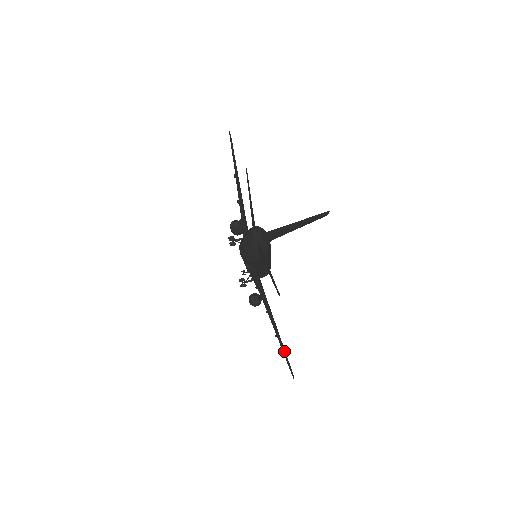
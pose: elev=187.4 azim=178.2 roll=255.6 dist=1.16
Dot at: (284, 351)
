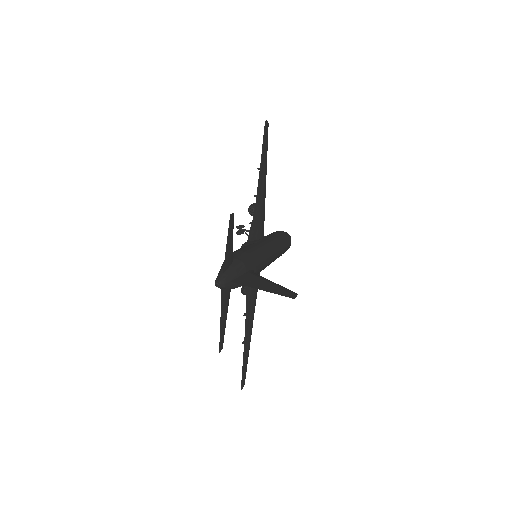
Dot at: (245, 359)
